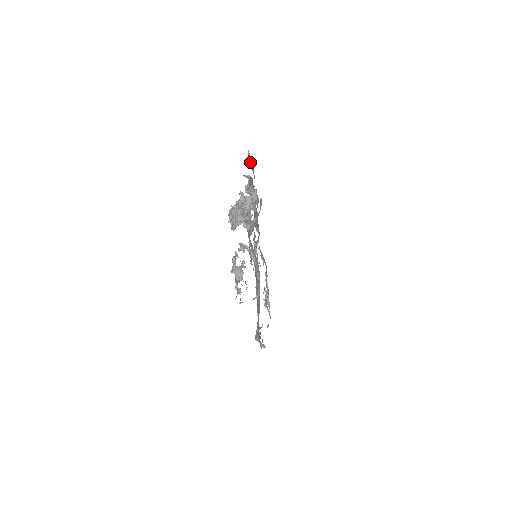
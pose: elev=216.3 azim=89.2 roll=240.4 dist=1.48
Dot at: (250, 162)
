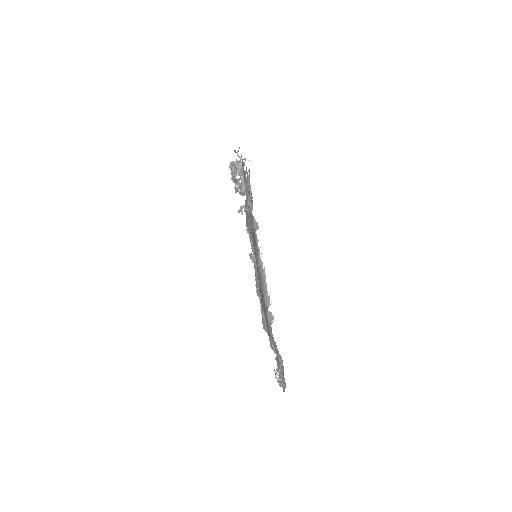
Dot at: (255, 268)
